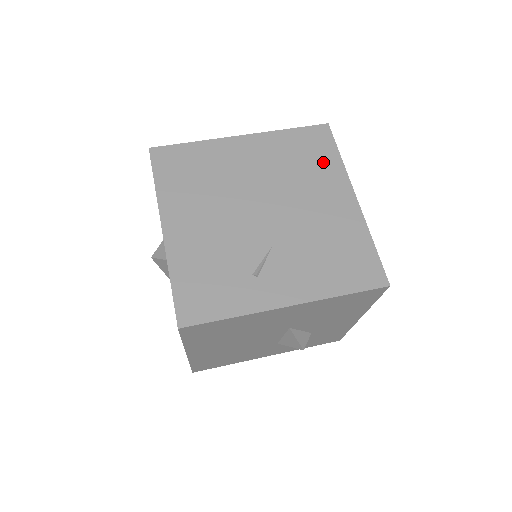
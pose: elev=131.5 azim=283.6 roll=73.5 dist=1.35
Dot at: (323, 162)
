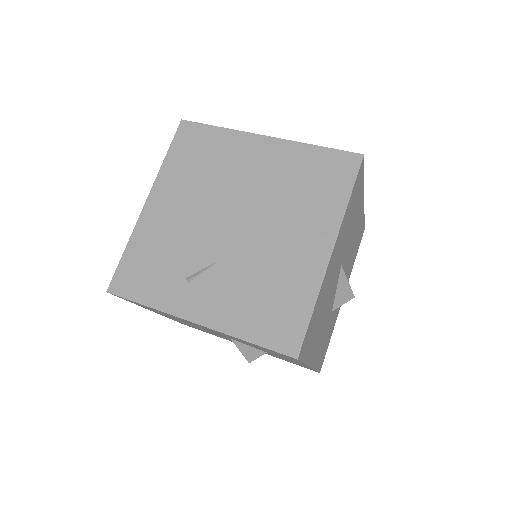
Dot at: (326, 197)
